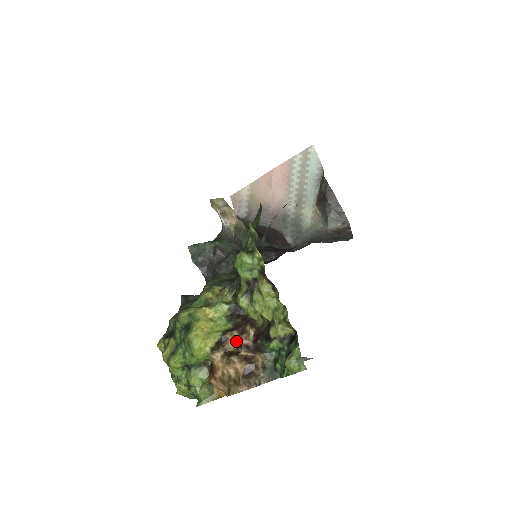
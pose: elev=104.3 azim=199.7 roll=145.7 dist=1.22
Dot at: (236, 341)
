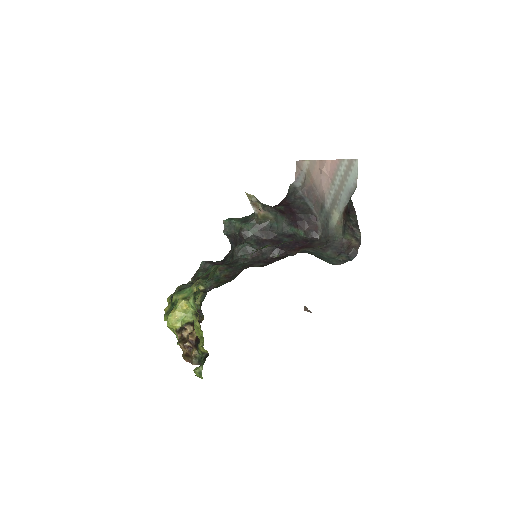
Dot at: occluded
